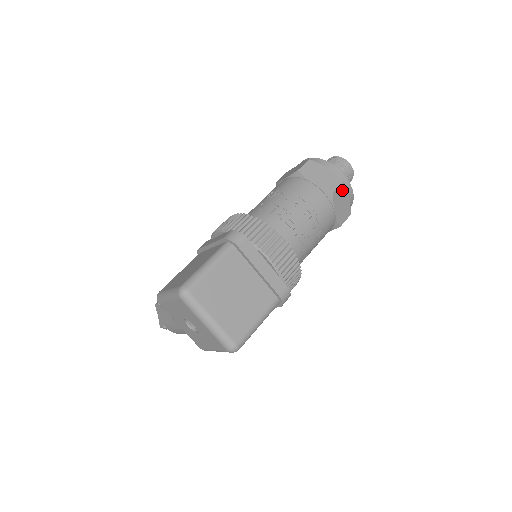
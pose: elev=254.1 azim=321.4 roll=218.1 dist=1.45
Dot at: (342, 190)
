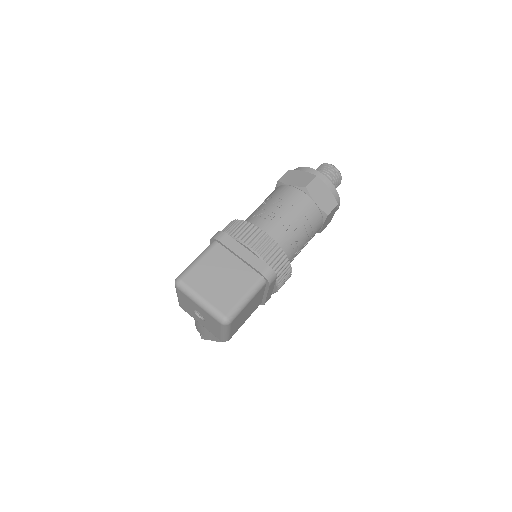
Dot at: (317, 183)
